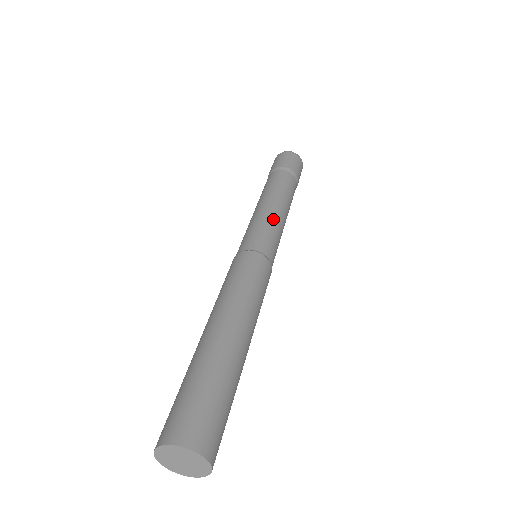
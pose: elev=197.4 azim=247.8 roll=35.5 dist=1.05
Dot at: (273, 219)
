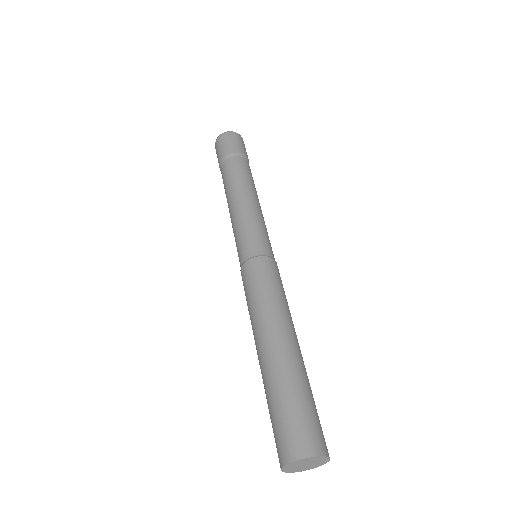
Dot at: (261, 218)
